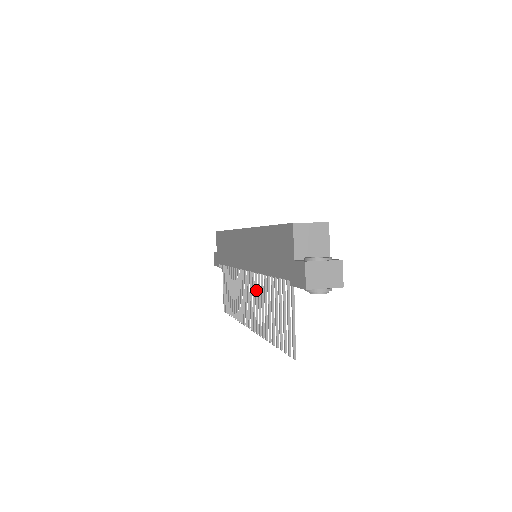
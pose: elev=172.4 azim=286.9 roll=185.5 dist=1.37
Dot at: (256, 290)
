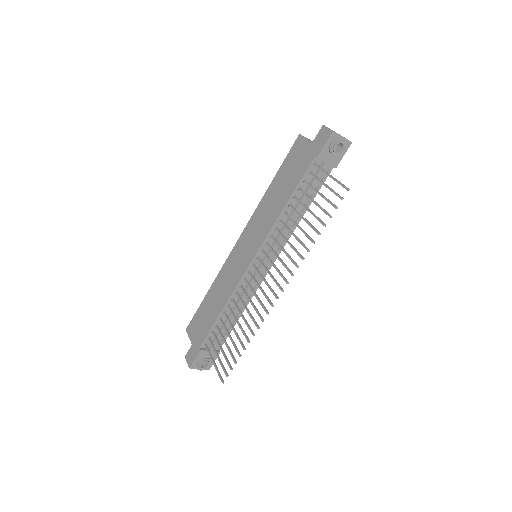
Dot at: (274, 251)
